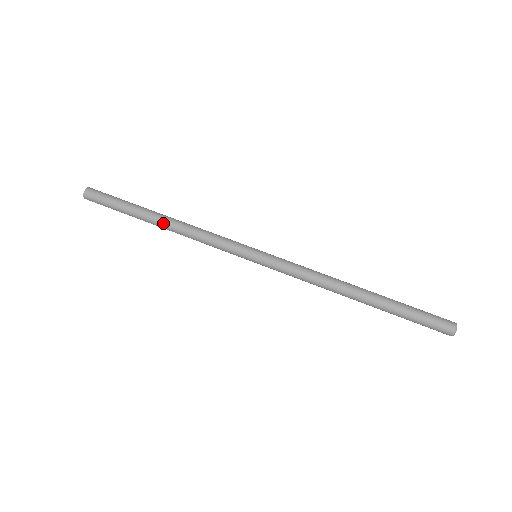
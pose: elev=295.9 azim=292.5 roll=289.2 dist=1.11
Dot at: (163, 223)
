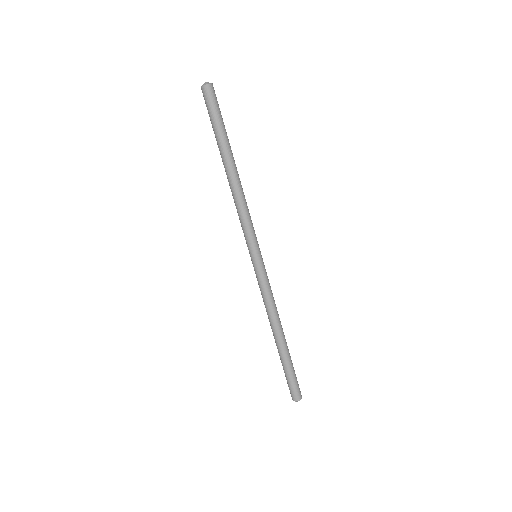
Dot at: (227, 174)
